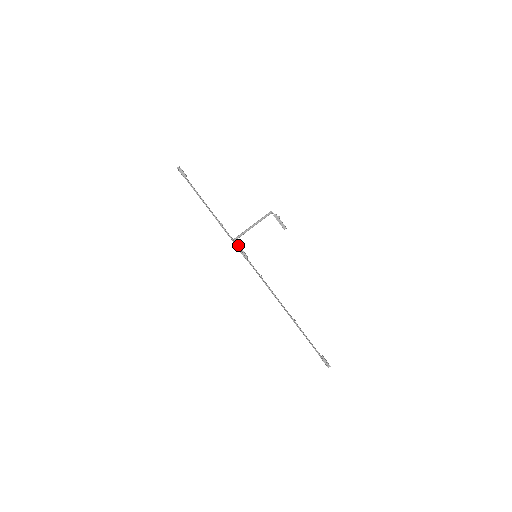
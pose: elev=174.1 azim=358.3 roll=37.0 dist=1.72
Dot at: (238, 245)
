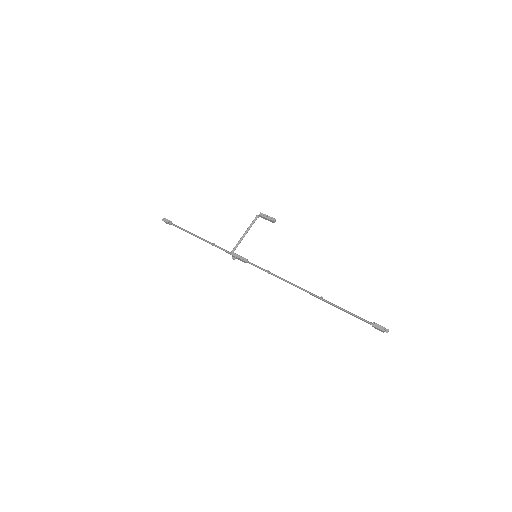
Dot at: (234, 253)
